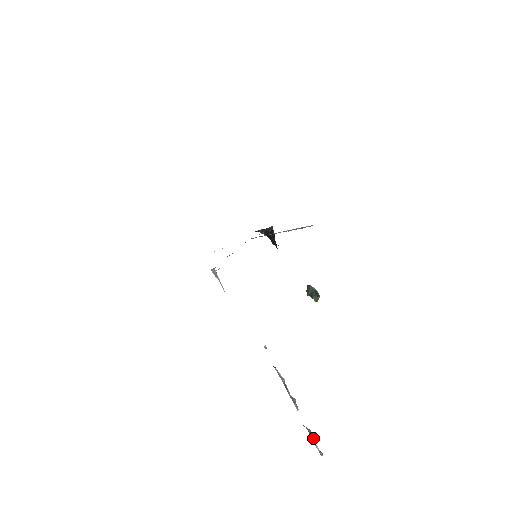
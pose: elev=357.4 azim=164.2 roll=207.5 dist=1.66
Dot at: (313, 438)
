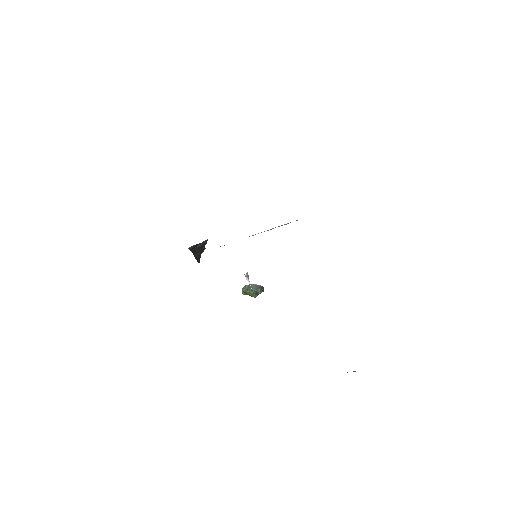
Dot at: occluded
